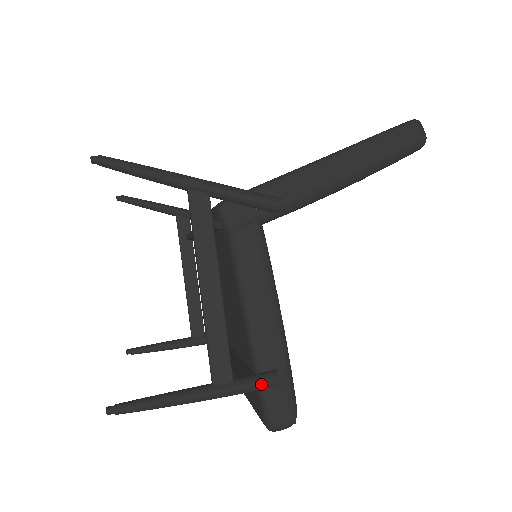
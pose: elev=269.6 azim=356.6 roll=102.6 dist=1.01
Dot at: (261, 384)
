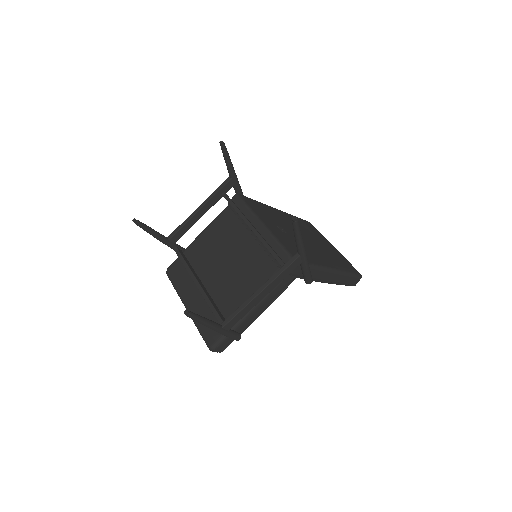
Dot at: (234, 338)
